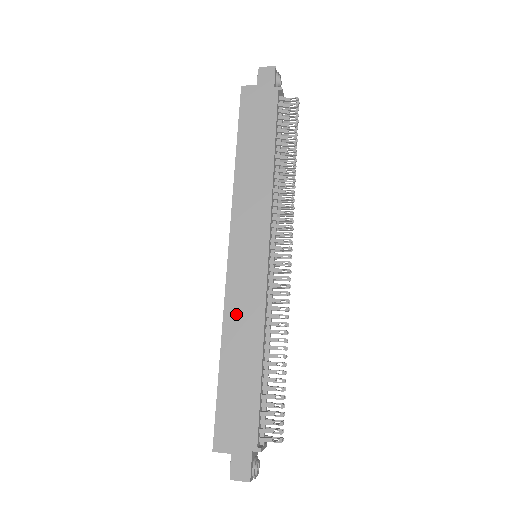
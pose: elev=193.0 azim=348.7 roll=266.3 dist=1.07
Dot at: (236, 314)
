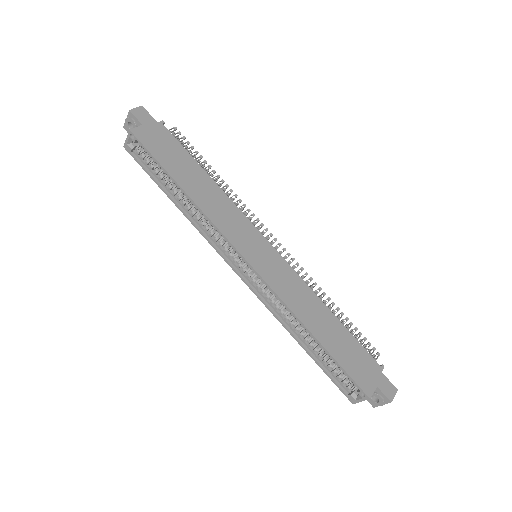
Dot at: (294, 299)
